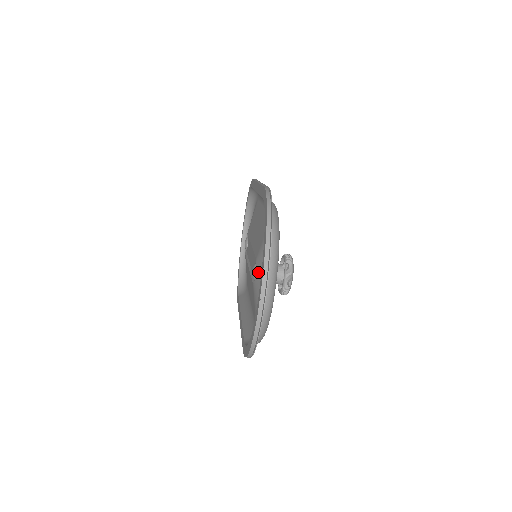
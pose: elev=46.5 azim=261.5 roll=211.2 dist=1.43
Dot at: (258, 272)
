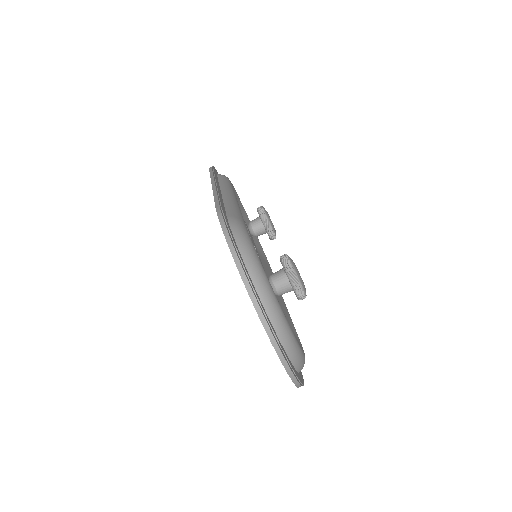
Dot at: occluded
